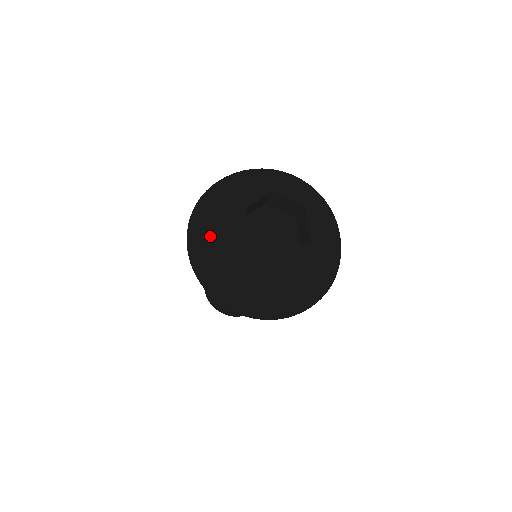
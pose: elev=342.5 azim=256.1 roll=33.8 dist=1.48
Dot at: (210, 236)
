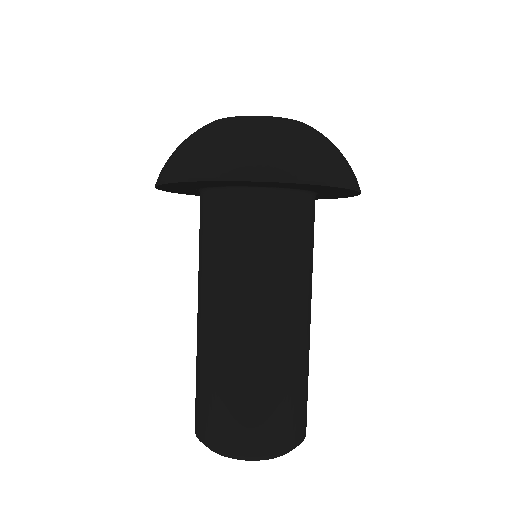
Dot at: (188, 138)
